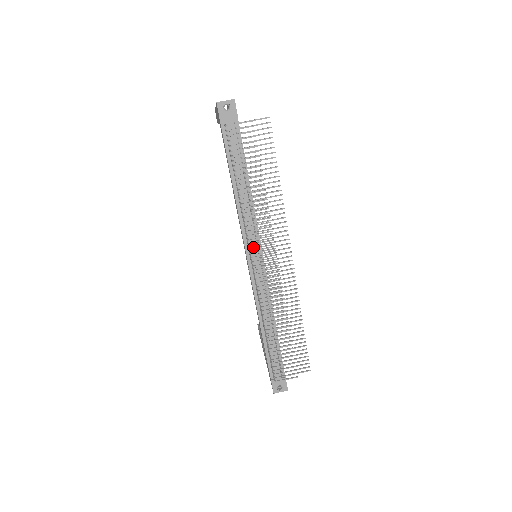
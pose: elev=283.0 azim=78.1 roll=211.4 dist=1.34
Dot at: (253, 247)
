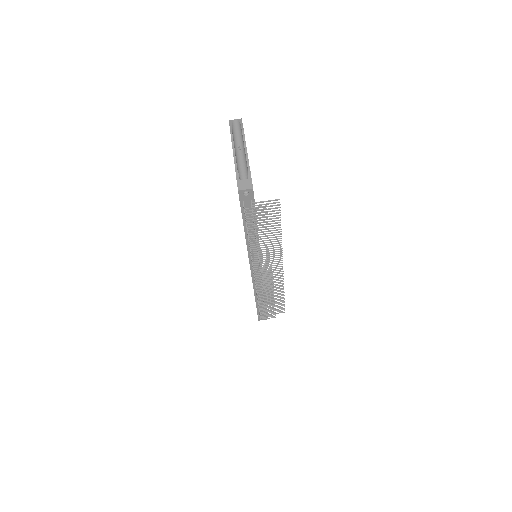
Dot at: occluded
